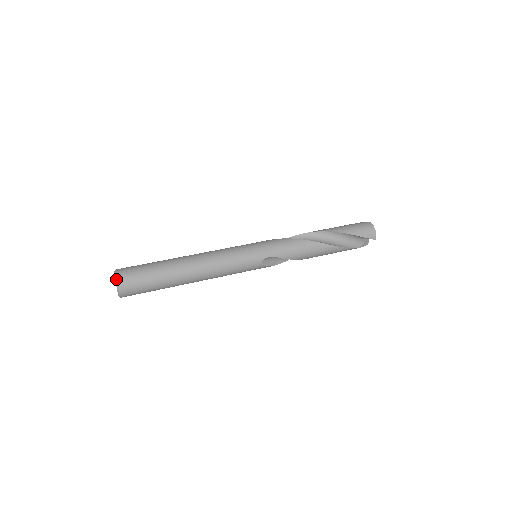
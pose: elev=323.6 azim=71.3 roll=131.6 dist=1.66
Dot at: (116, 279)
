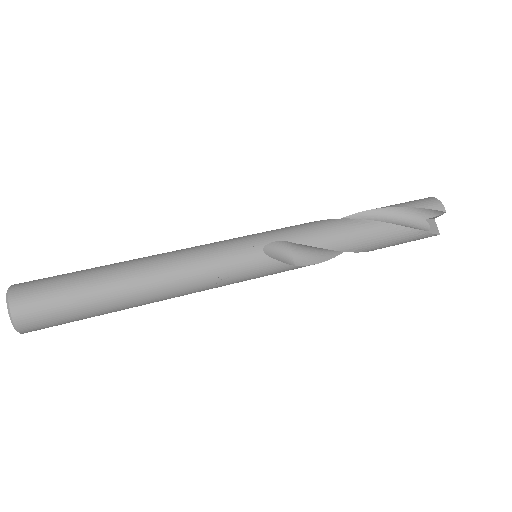
Dot at: (8, 288)
